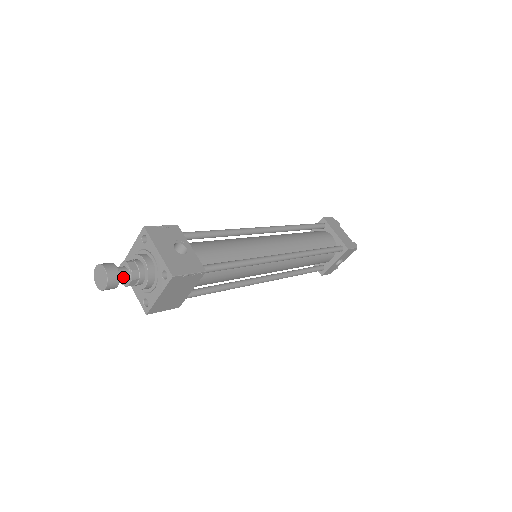
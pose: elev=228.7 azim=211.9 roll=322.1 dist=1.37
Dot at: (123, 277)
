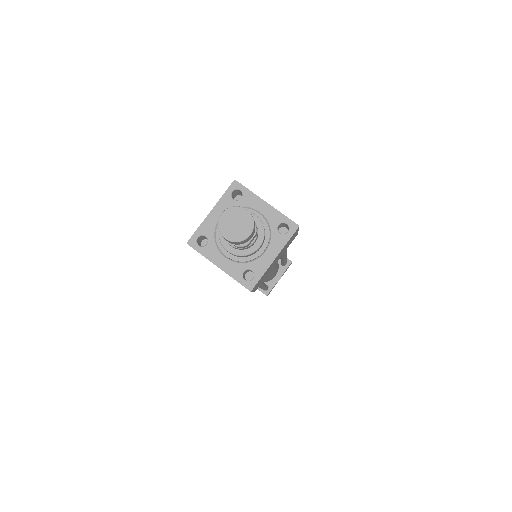
Dot at: occluded
